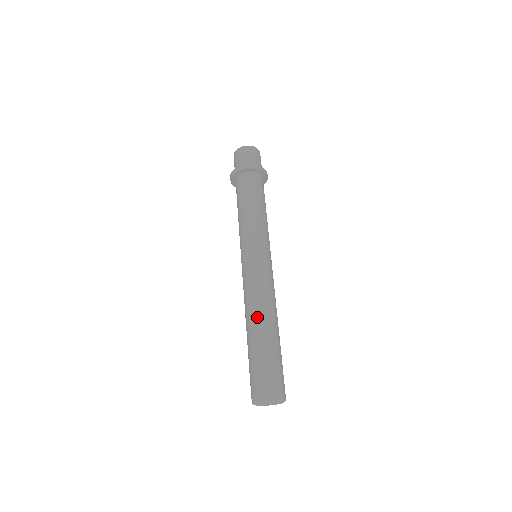
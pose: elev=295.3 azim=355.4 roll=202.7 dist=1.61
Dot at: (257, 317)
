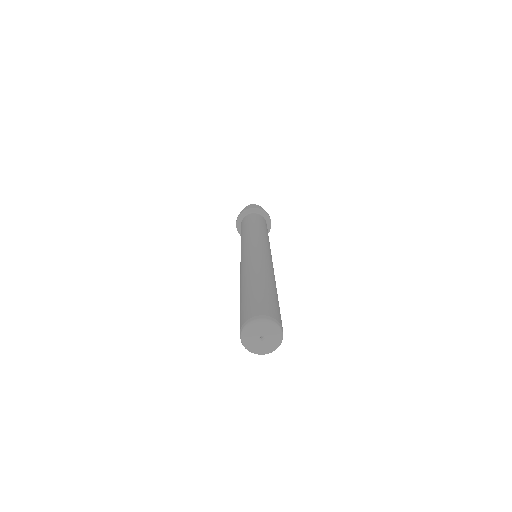
Dot at: (264, 272)
